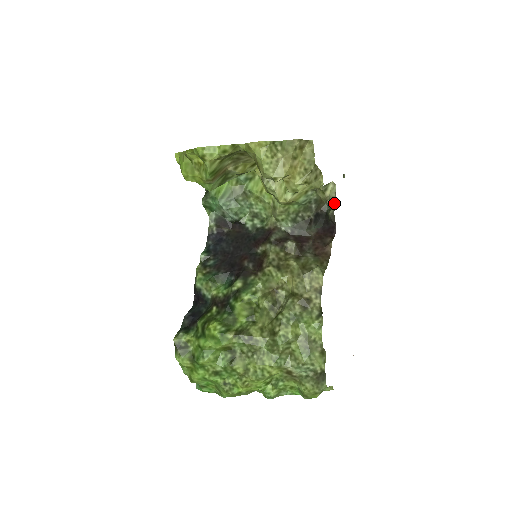
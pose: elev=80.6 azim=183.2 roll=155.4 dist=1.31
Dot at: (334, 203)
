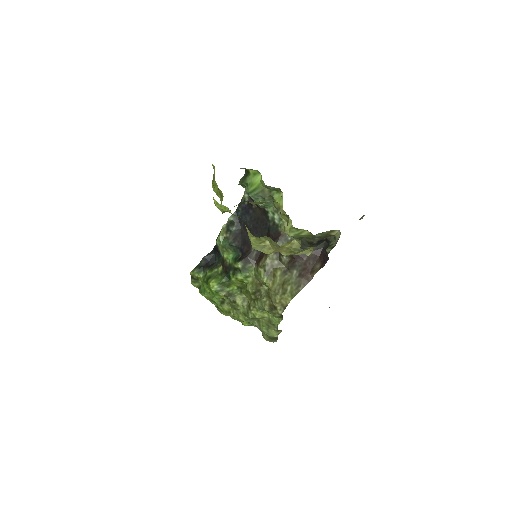
Dot at: (335, 243)
